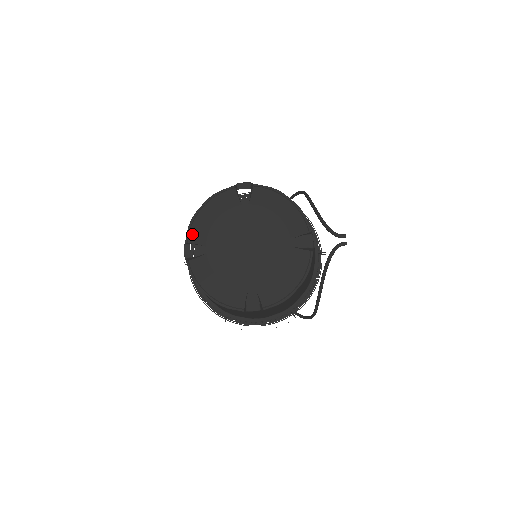
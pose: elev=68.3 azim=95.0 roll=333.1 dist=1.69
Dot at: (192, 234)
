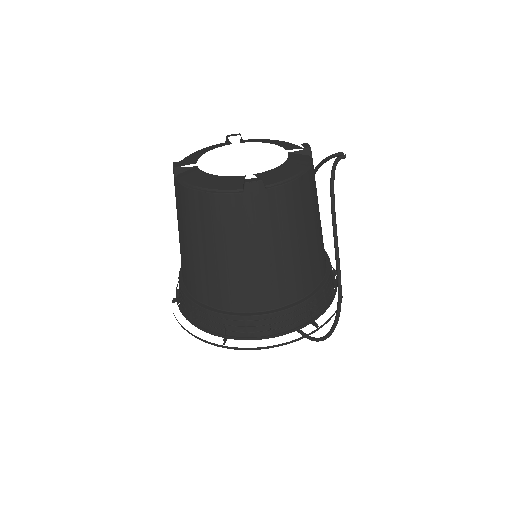
Dot at: (182, 163)
